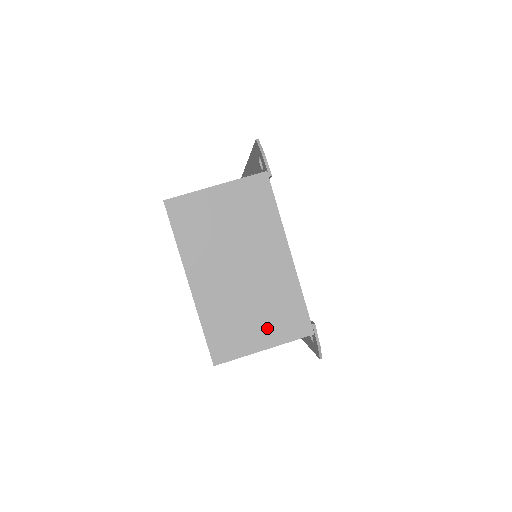
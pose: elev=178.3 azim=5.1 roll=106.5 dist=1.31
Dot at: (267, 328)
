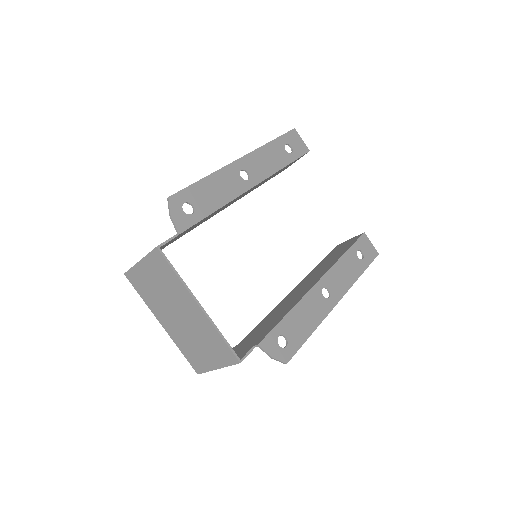
Dot at: (212, 355)
